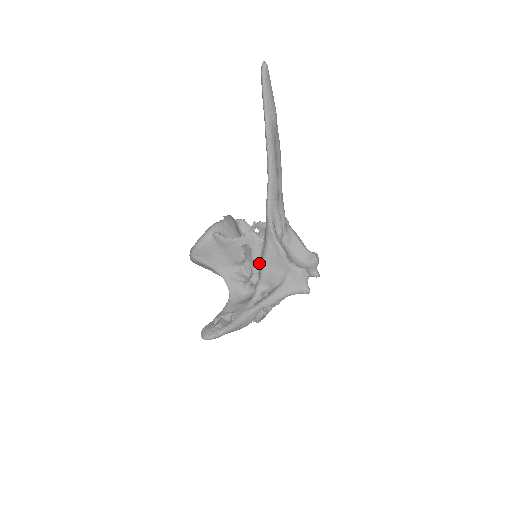
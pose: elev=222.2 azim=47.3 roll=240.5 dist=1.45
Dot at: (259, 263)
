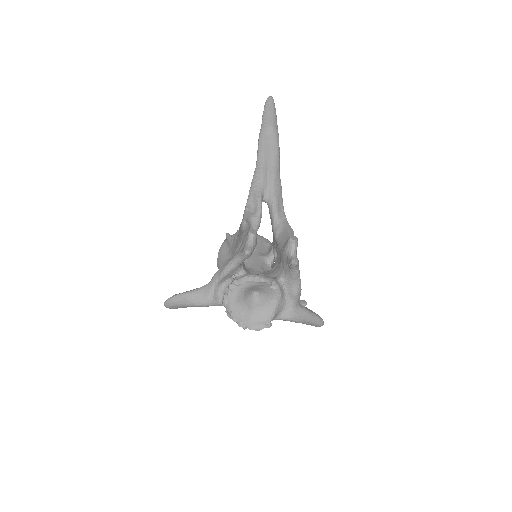
Dot at: (267, 271)
